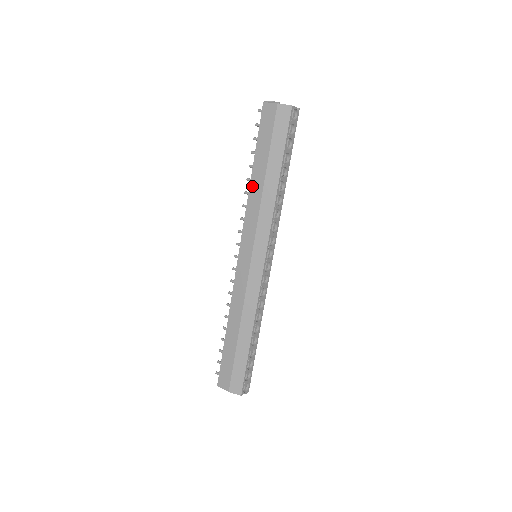
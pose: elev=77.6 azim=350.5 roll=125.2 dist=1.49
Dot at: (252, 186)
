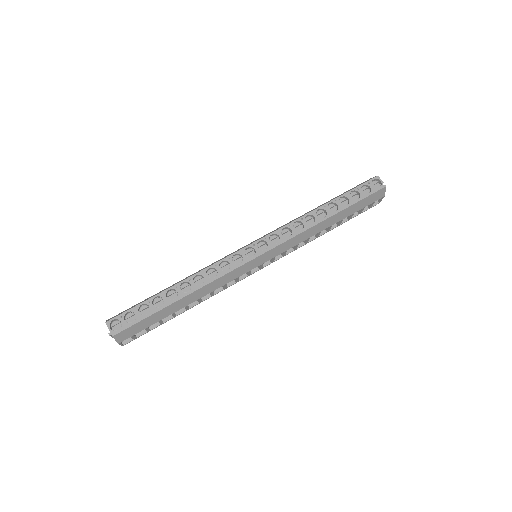
Dot at: occluded
